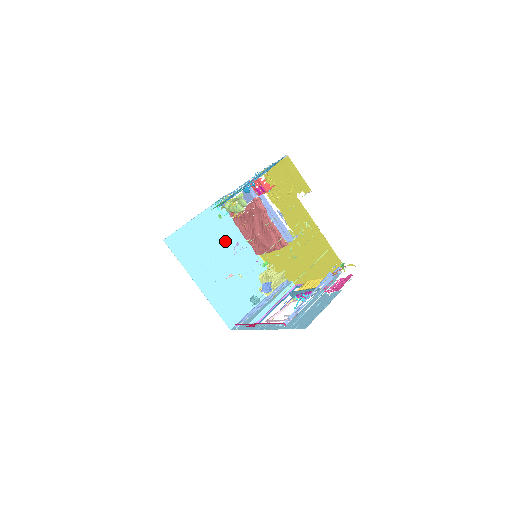
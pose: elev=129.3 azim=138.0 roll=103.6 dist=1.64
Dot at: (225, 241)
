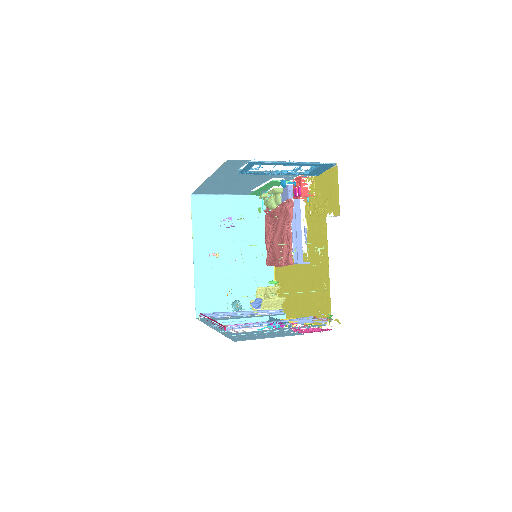
Dot at: (249, 235)
